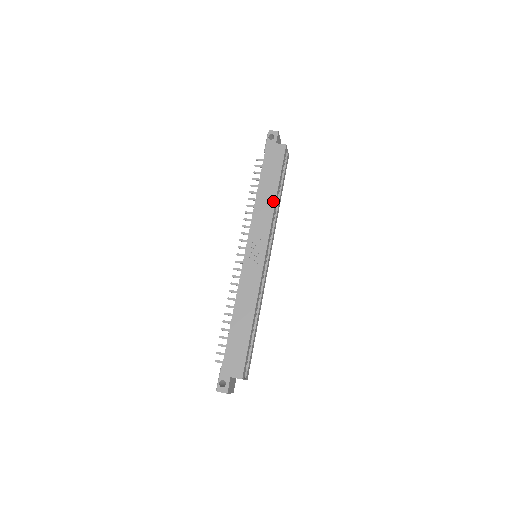
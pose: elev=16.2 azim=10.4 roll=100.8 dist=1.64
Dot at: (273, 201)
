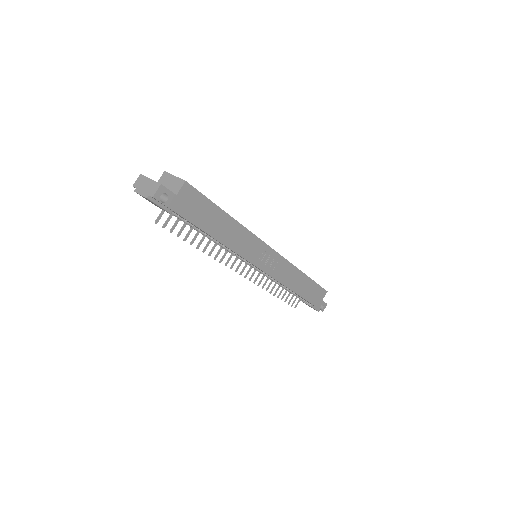
Dot at: (237, 226)
